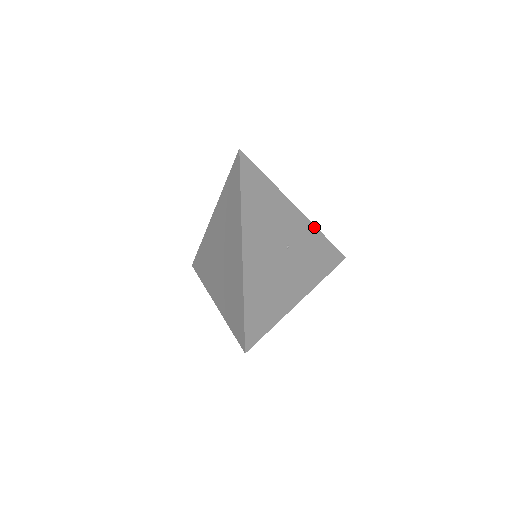
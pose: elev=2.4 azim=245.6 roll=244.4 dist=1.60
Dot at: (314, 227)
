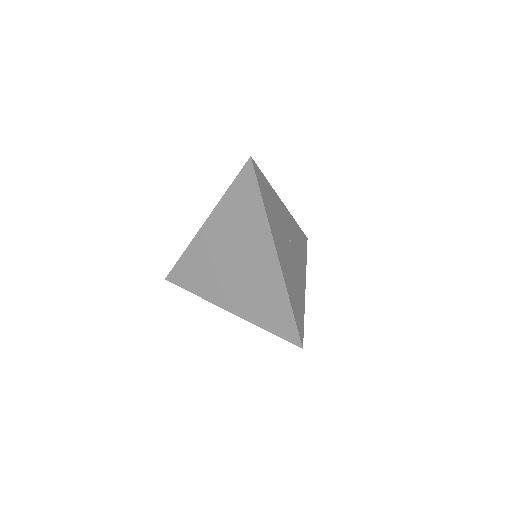
Dot at: (292, 217)
